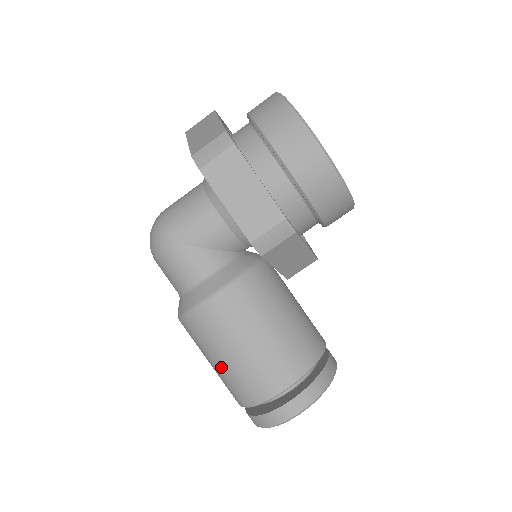
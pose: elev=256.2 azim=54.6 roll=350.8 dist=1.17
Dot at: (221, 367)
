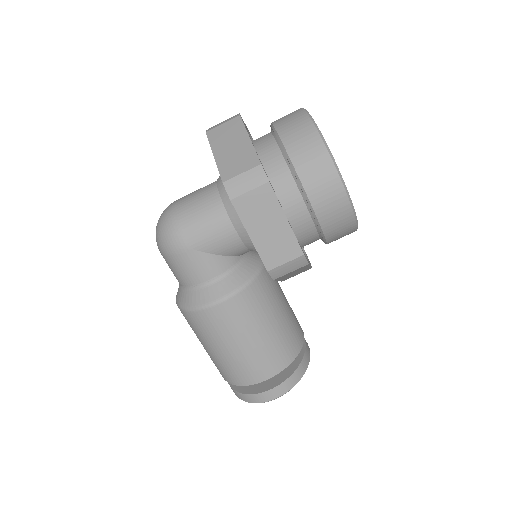
Dot at: (215, 354)
